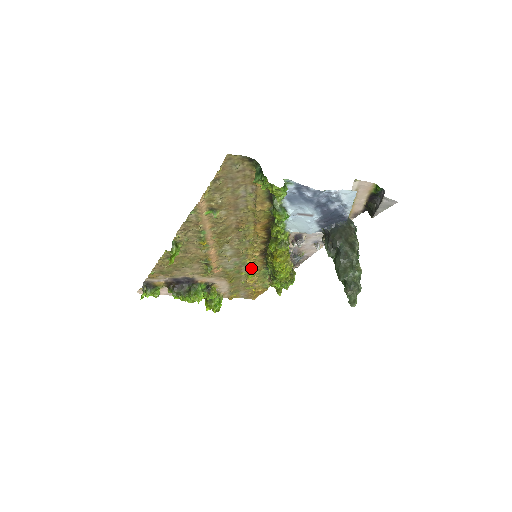
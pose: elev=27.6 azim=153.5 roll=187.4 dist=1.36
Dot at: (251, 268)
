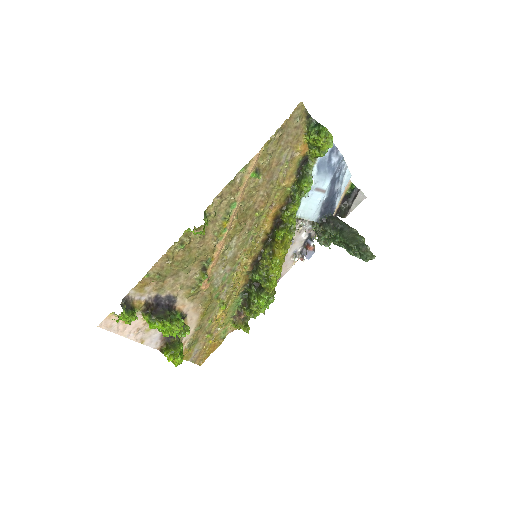
Dot at: (231, 291)
